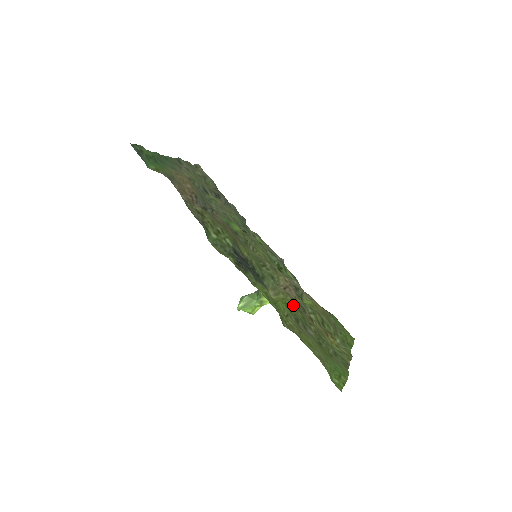
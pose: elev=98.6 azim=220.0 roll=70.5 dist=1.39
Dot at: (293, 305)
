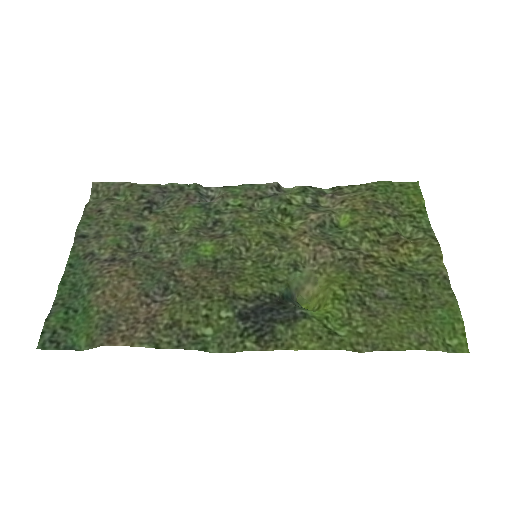
Dot at: (341, 280)
